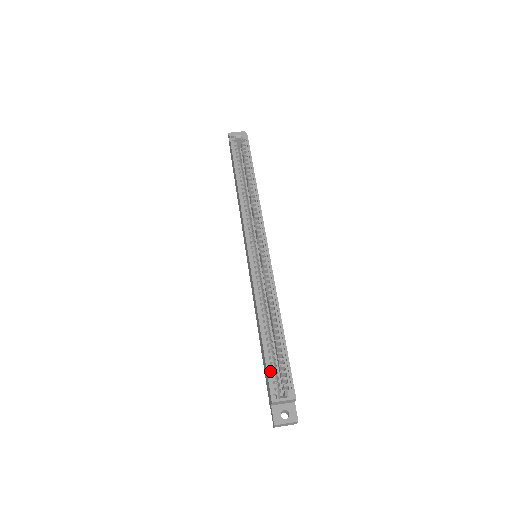
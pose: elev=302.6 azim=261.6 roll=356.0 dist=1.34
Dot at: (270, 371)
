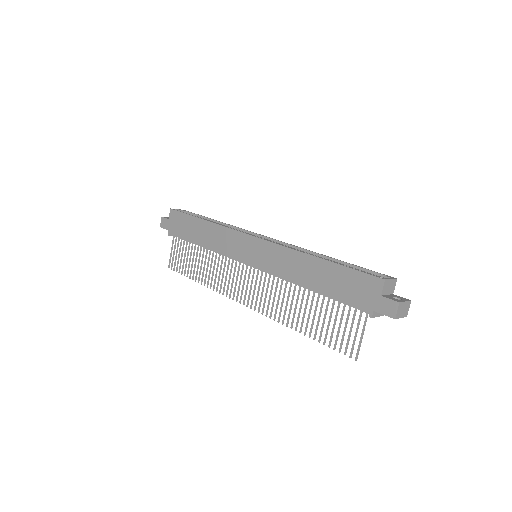
Dot at: (358, 272)
